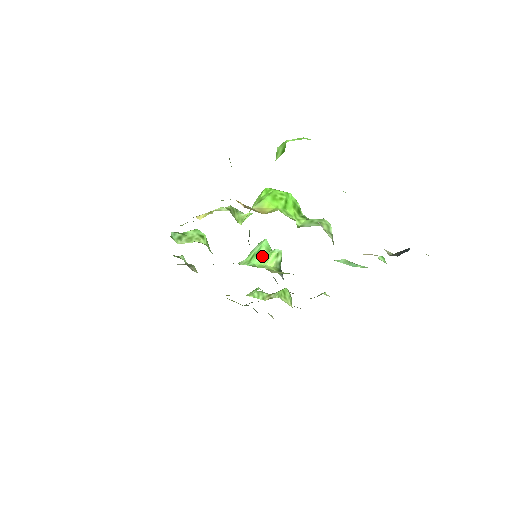
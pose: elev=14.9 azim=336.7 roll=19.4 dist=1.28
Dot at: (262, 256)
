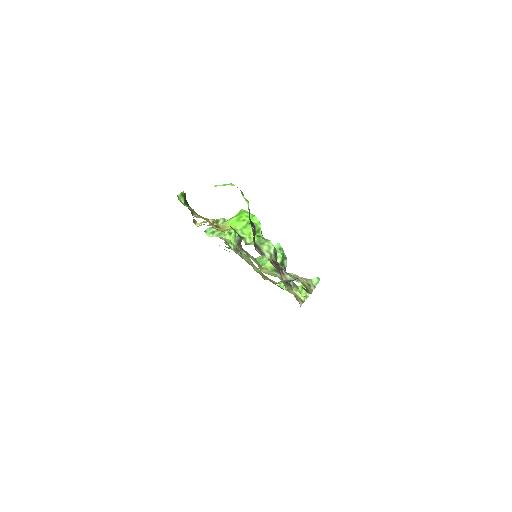
Dot at: occluded
